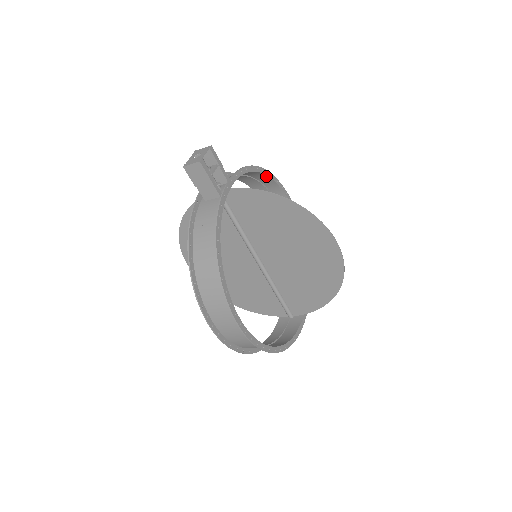
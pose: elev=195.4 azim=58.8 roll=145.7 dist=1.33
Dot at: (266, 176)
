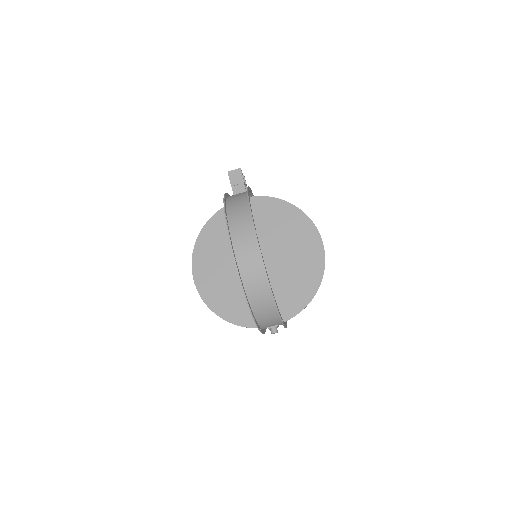
Dot at: occluded
